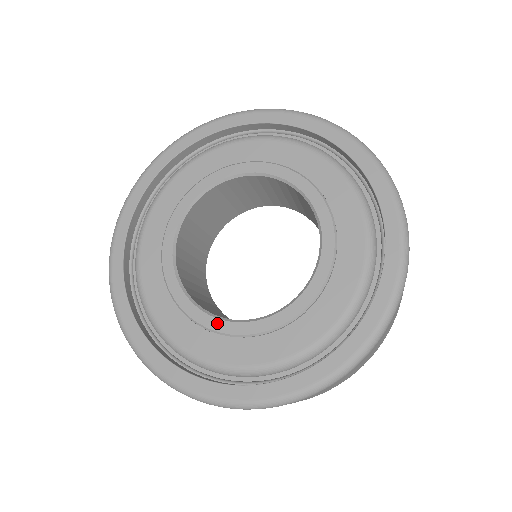
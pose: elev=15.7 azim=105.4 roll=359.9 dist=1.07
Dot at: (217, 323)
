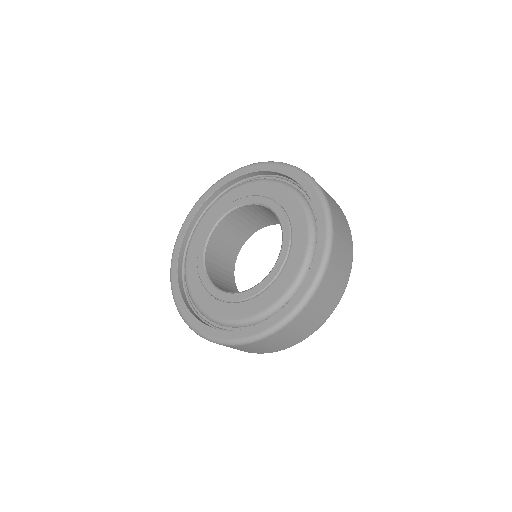
Dot at: (219, 293)
